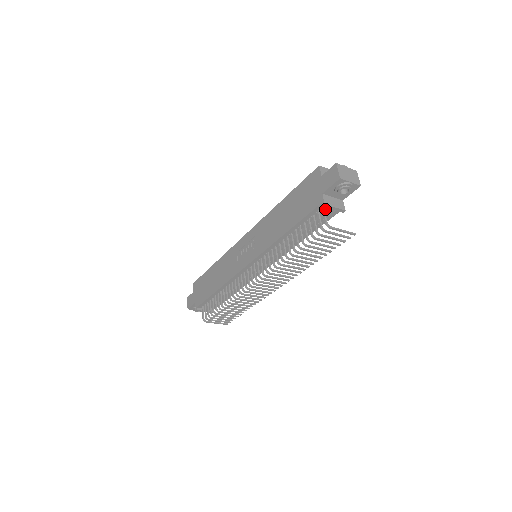
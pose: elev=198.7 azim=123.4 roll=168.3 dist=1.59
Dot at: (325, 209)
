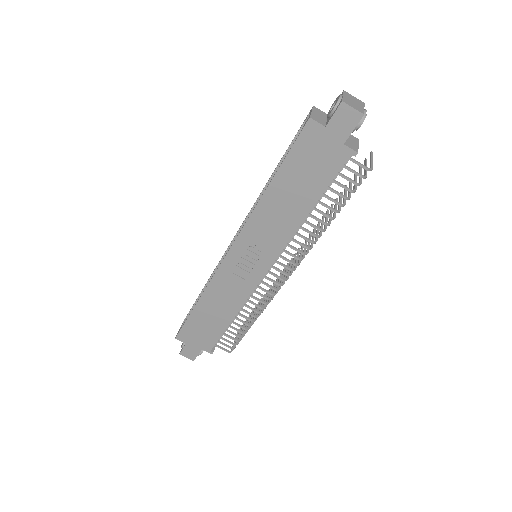
Dot at: occluded
